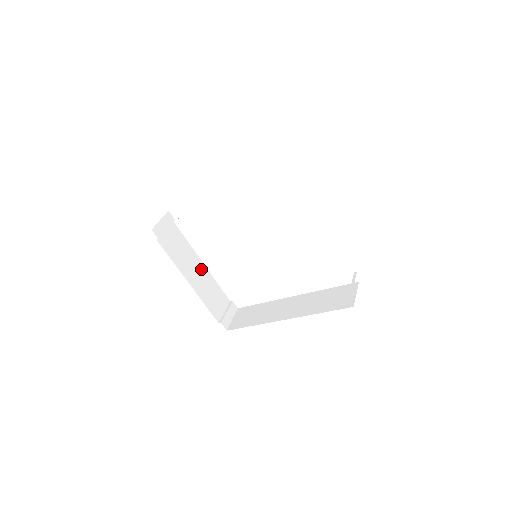
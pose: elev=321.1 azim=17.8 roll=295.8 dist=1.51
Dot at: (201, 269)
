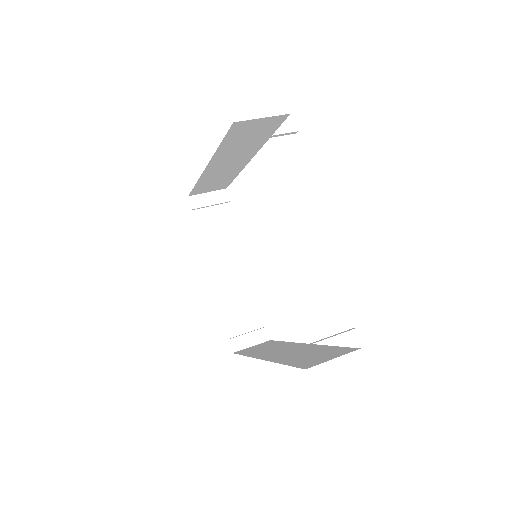
Dot at: (239, 268)
